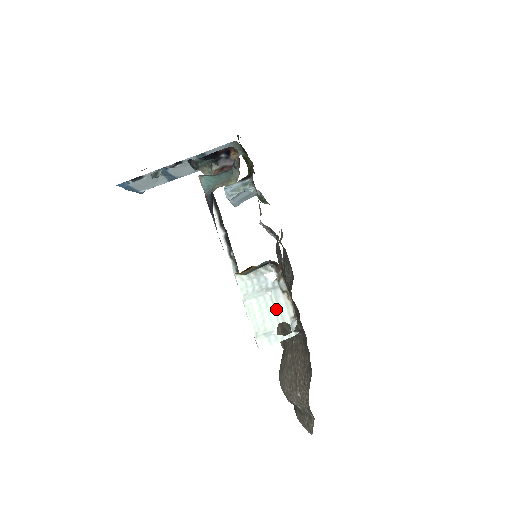
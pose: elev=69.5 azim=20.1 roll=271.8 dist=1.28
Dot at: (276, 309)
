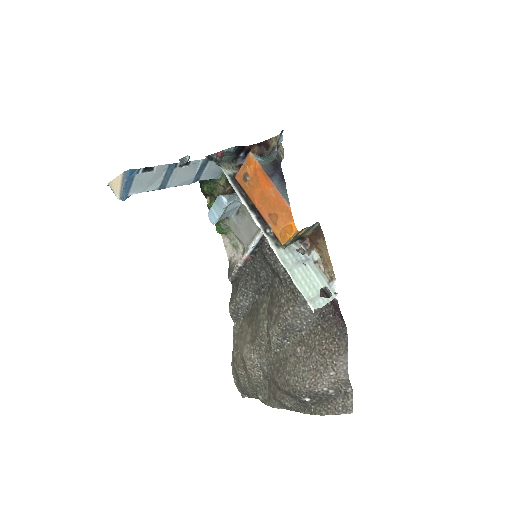
Dot at: (315, 277)
